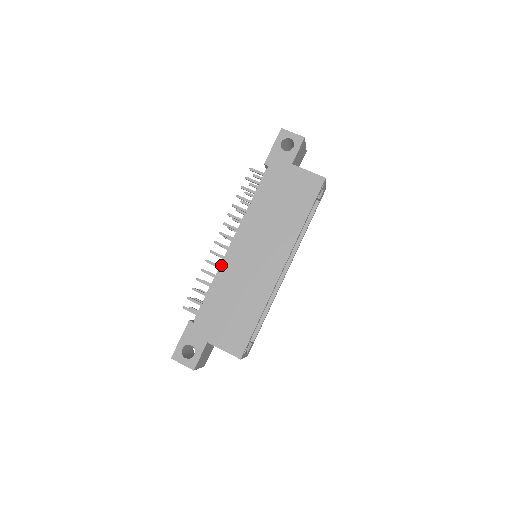
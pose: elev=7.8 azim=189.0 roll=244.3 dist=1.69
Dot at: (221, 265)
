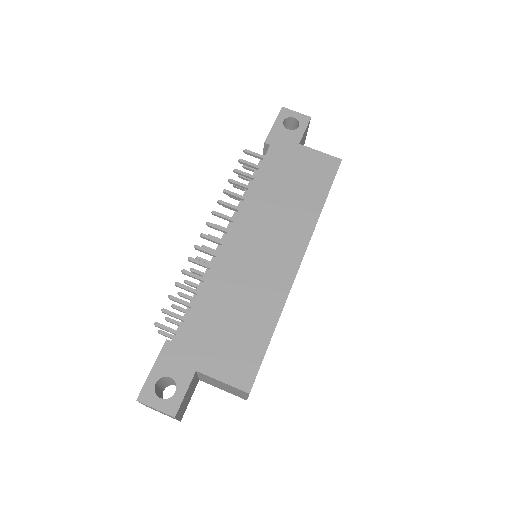
Dot at: (213, 261)
